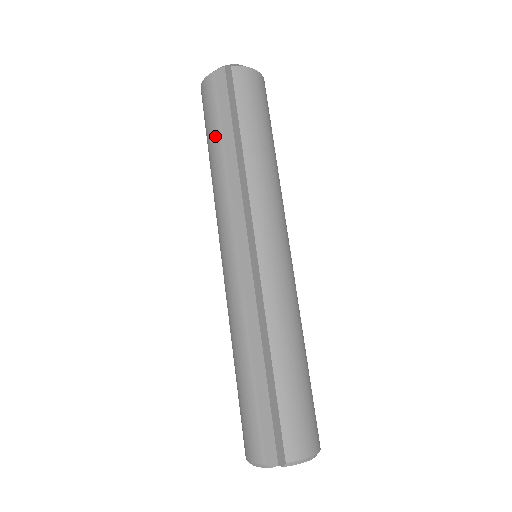
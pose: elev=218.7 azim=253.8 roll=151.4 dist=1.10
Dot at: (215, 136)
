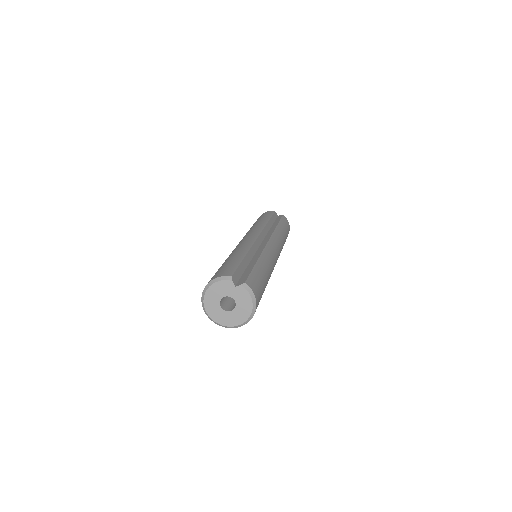
Dot at: (265, 218)
